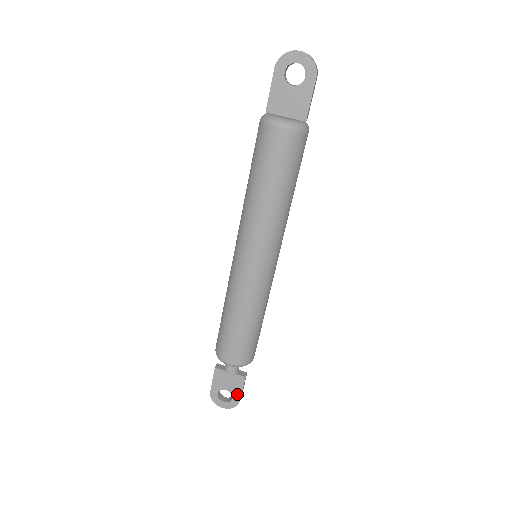
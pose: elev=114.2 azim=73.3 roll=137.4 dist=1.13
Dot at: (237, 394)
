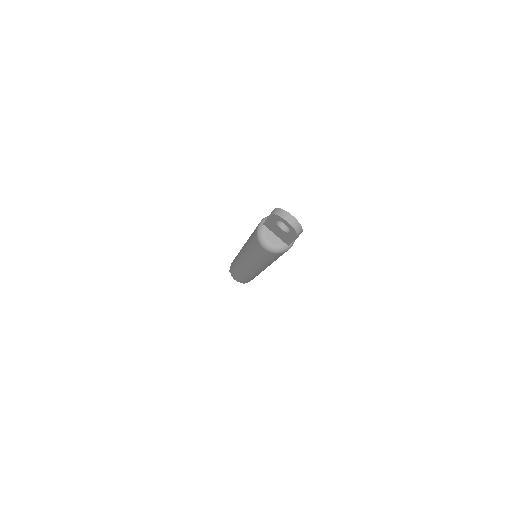
Dot at: occluded
